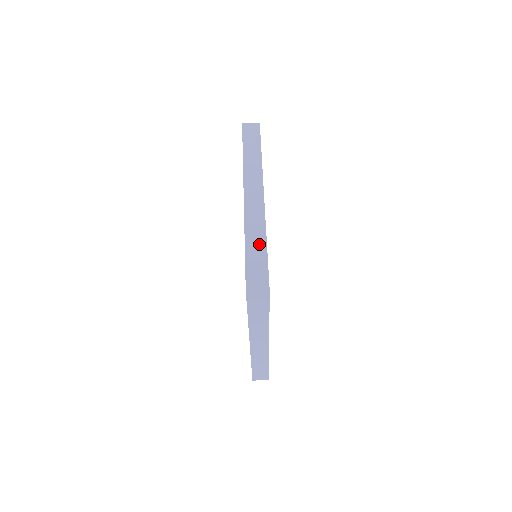
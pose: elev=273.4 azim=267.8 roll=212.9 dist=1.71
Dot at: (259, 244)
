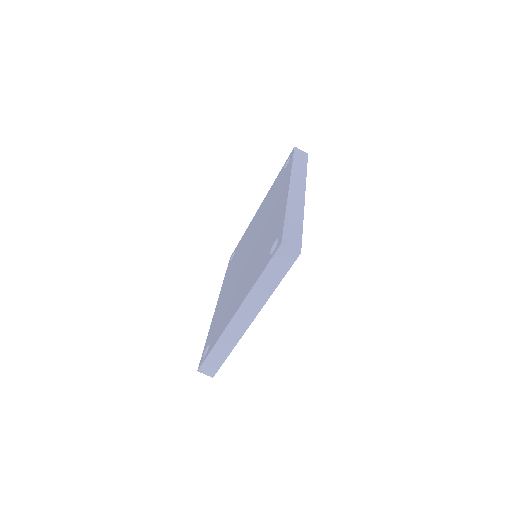
Dot at: (297, 221)
